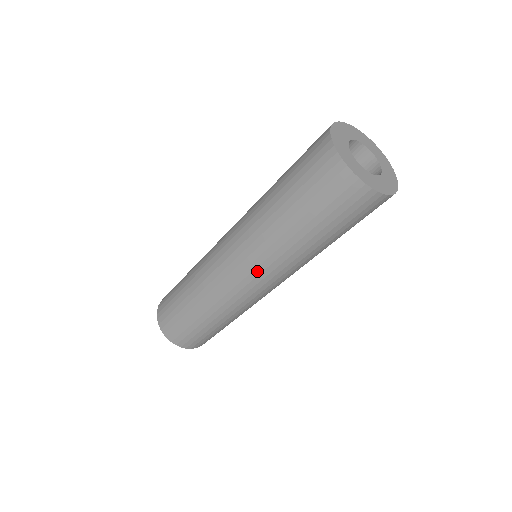
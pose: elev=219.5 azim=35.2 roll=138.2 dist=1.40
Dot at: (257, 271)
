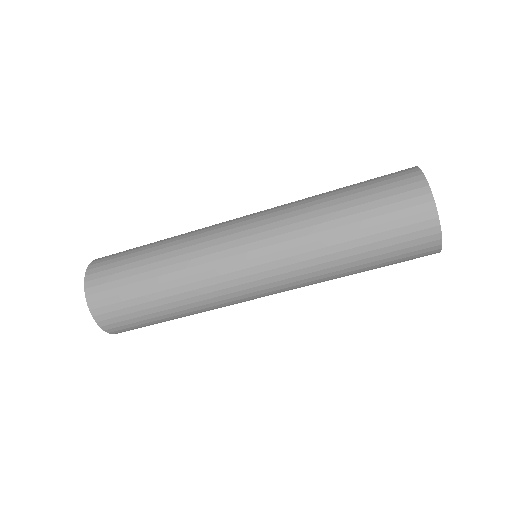
Dot at: (277, 278)
